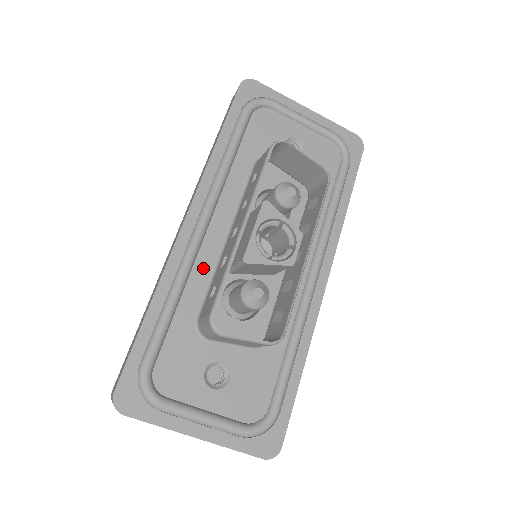
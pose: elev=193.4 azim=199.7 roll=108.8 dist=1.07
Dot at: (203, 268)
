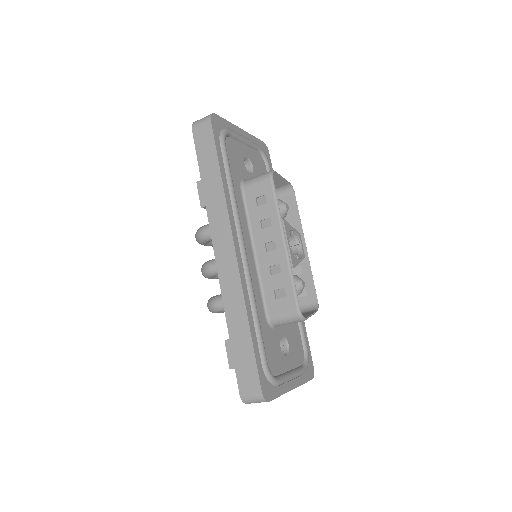
Dot at: (255, 281)
